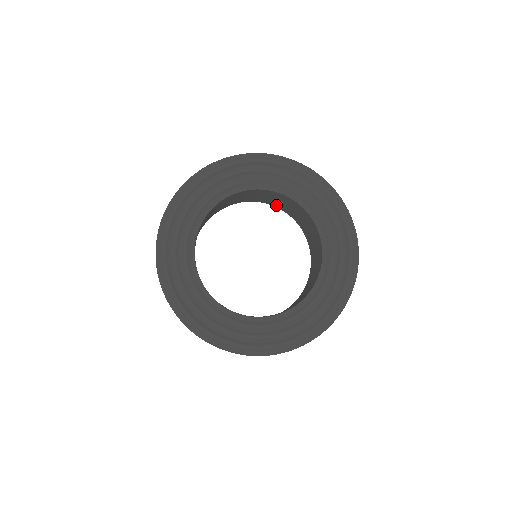
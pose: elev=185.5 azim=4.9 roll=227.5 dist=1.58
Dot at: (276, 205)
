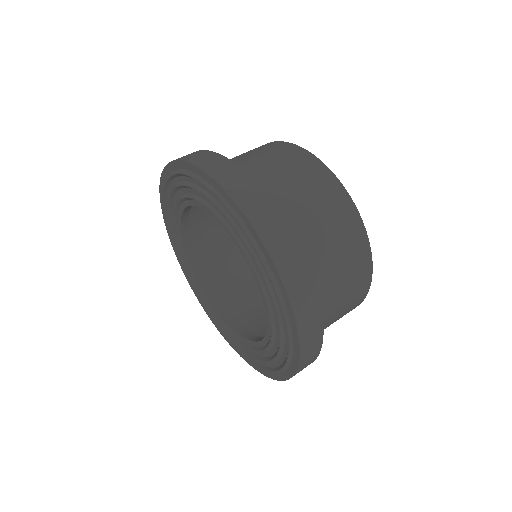
Dot at: occluded
